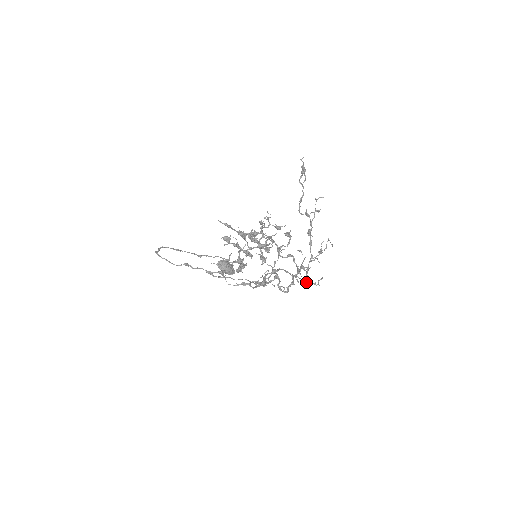
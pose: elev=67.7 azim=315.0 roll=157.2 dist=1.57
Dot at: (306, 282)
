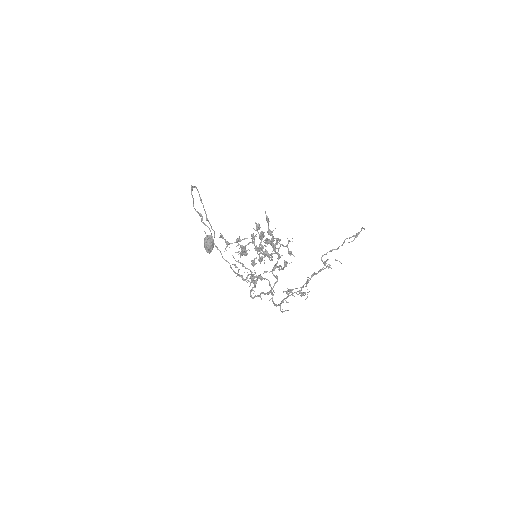
Dot at: occluded
